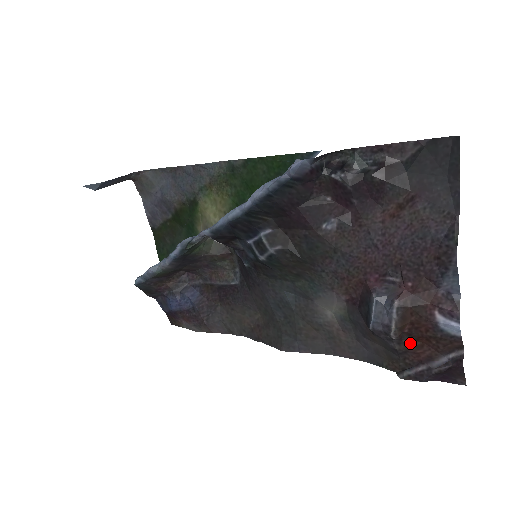
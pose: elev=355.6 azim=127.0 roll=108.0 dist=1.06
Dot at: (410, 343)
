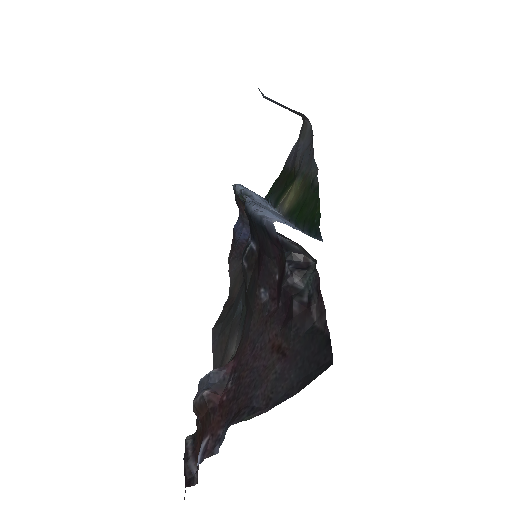
Dot at: (200, 429)
